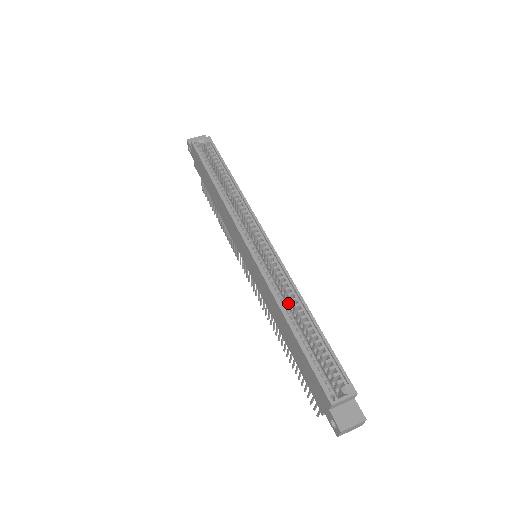
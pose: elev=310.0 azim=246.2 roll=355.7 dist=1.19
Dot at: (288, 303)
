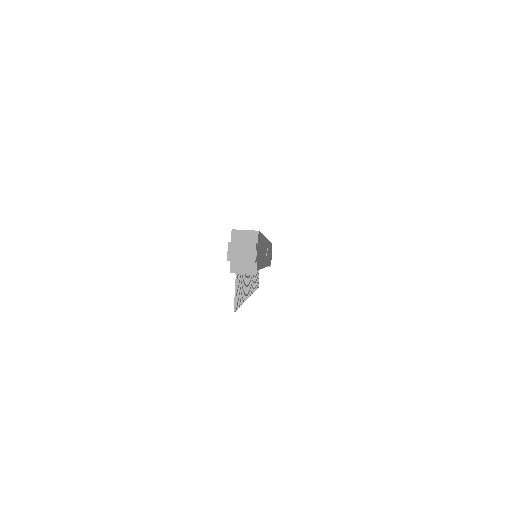
Dot at: occluded
